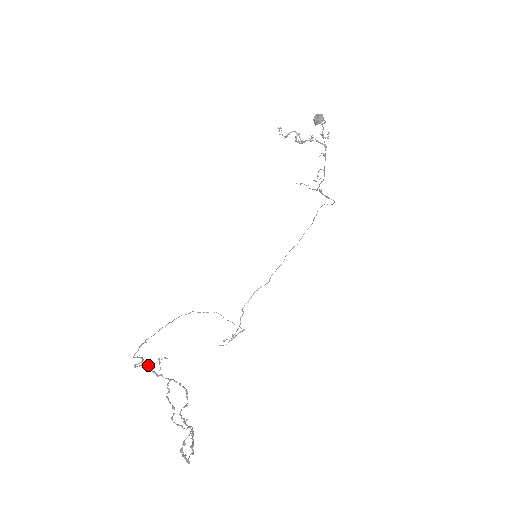
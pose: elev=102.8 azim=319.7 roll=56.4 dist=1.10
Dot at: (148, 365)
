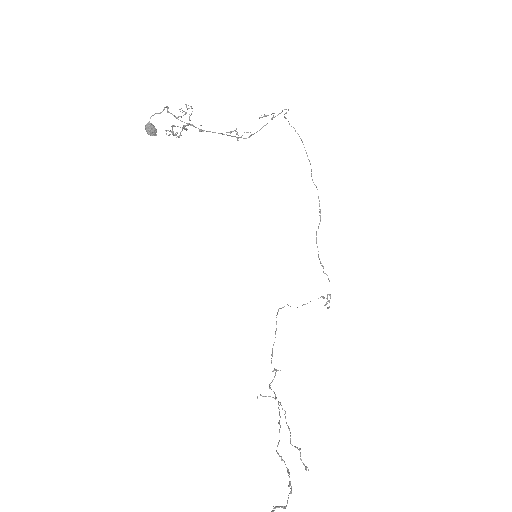
Dot at: (270, 388)
